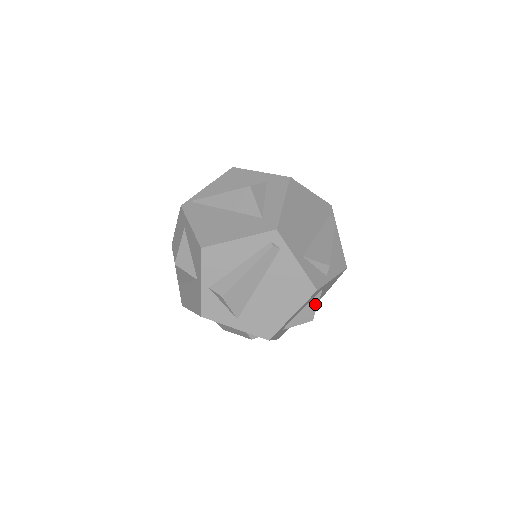
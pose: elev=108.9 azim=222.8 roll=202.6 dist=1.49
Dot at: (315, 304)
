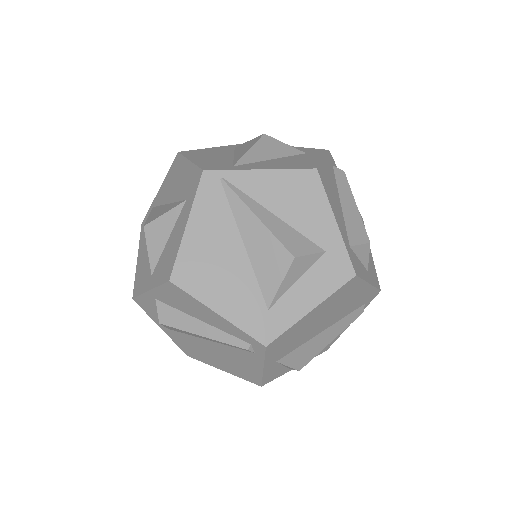
Dot at: occluded
